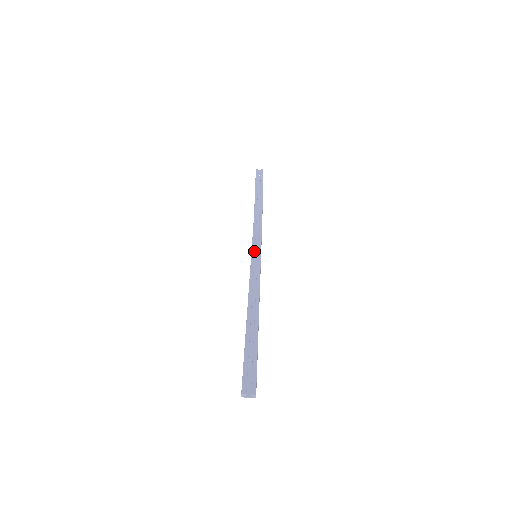
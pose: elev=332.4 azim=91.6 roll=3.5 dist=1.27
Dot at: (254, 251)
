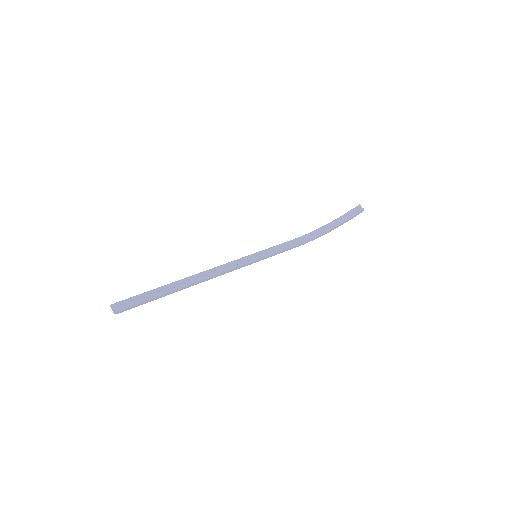
Dot at: (262, 252)
